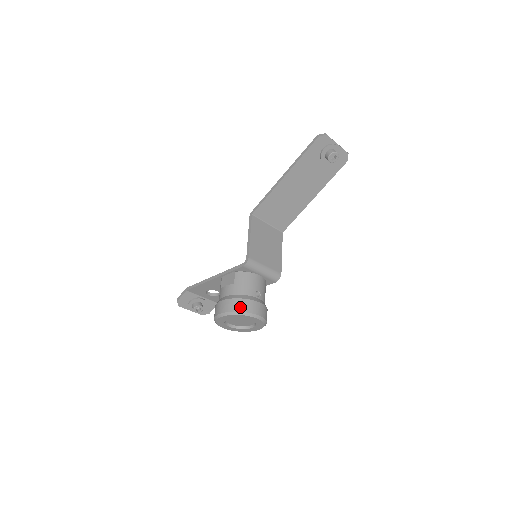
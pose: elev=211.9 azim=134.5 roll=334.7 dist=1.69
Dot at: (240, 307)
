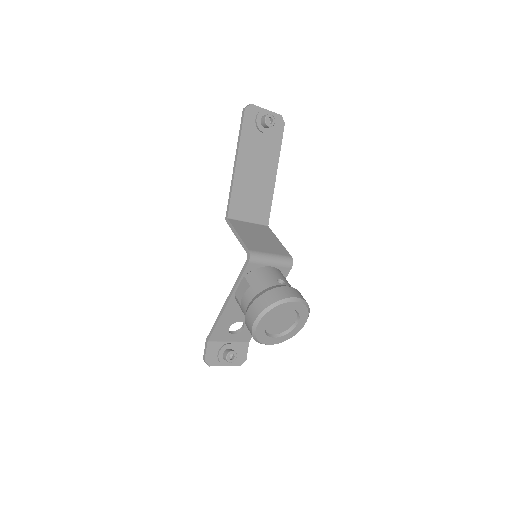
Dot at: (271, 299)
